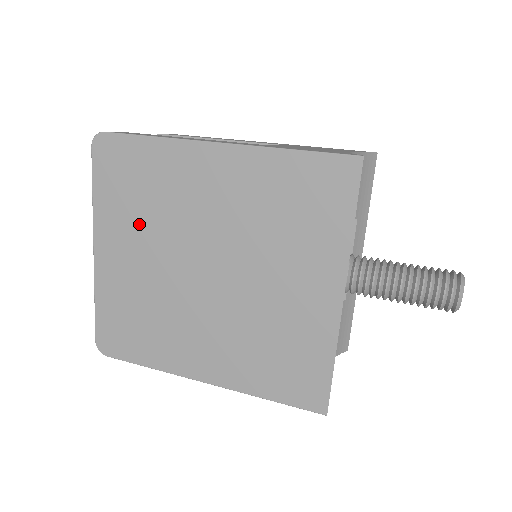
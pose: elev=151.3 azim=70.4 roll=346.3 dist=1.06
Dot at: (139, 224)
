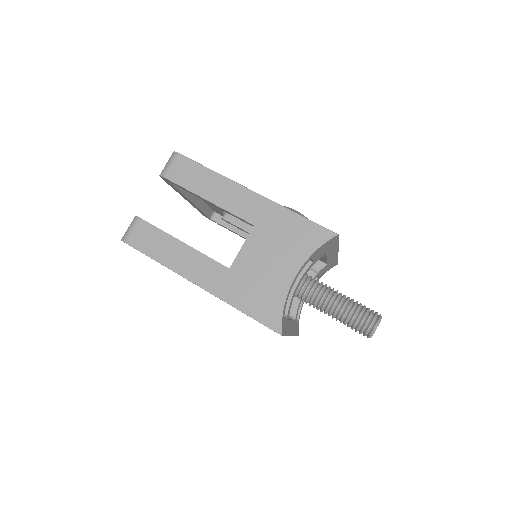
Dot at: occluded
